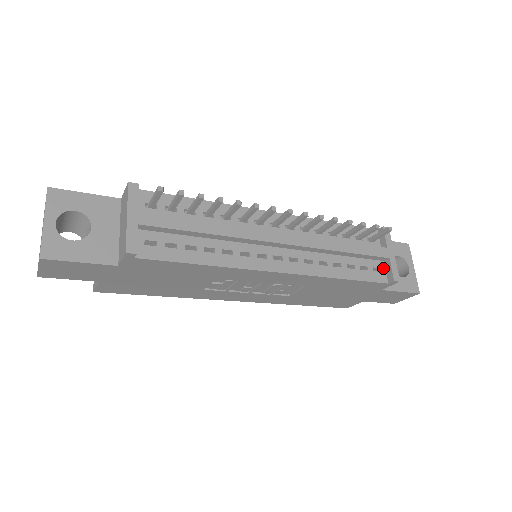
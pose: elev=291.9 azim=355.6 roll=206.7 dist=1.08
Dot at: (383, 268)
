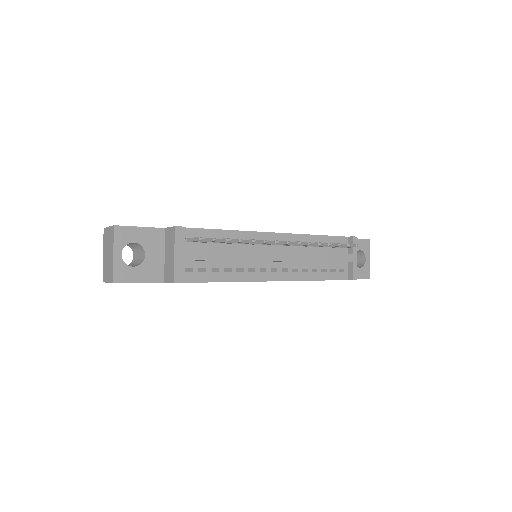
Dot at: (347, 268)
